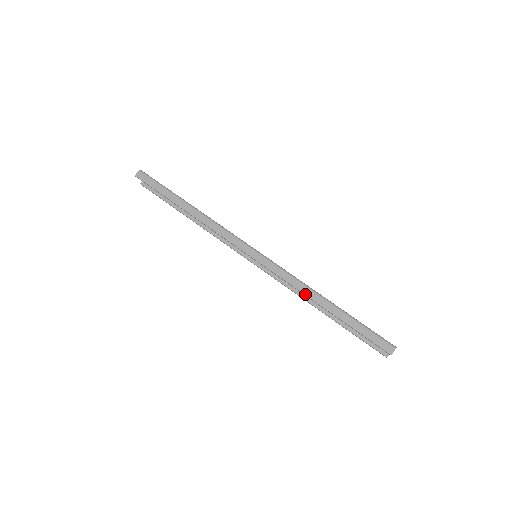
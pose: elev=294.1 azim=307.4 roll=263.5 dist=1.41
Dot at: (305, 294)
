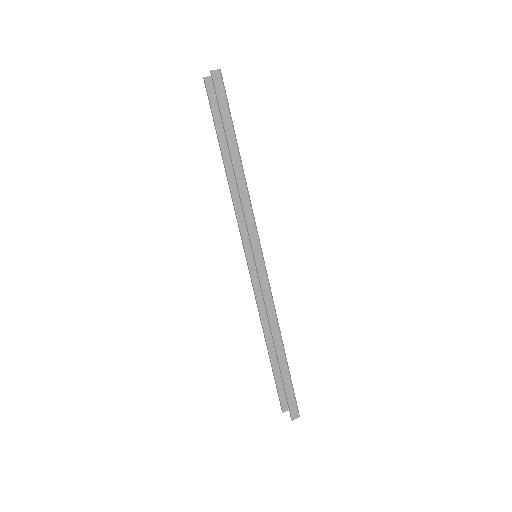
Dot at: (271, 327)
